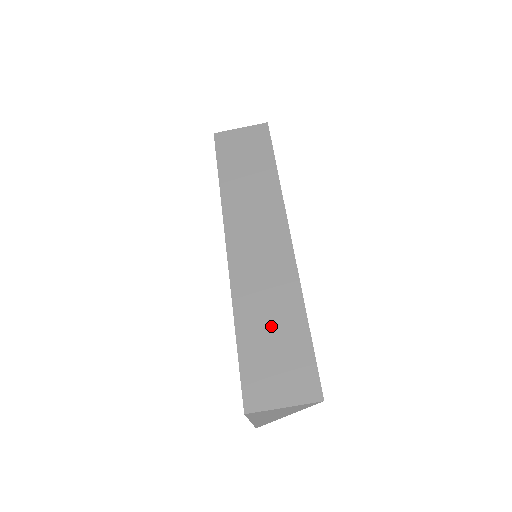
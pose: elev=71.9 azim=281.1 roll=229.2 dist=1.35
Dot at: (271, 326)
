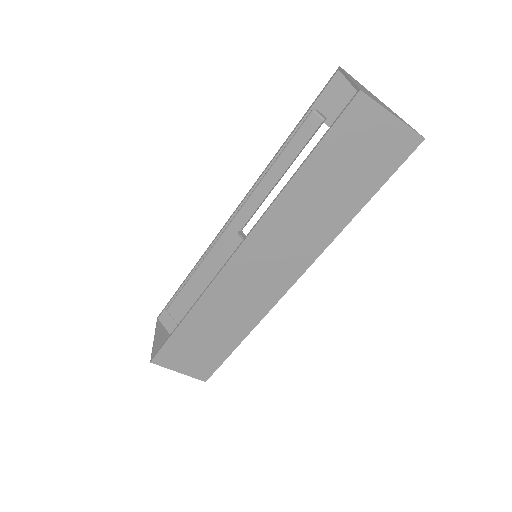
Dot at: (213, 332)
